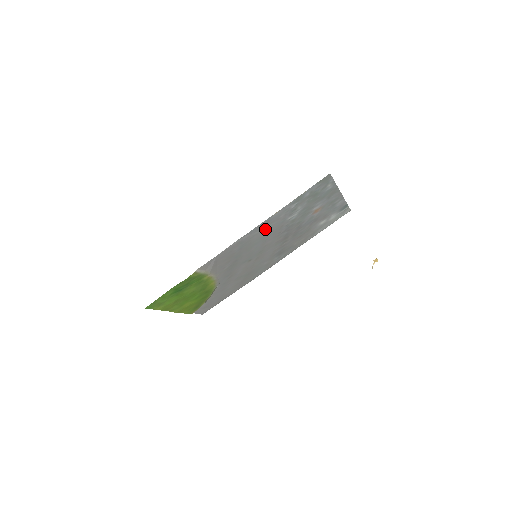
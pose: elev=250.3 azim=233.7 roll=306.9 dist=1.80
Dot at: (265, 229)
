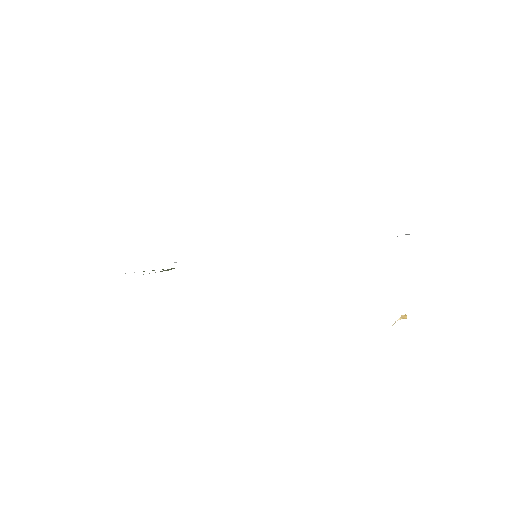
Dot at: occluded
